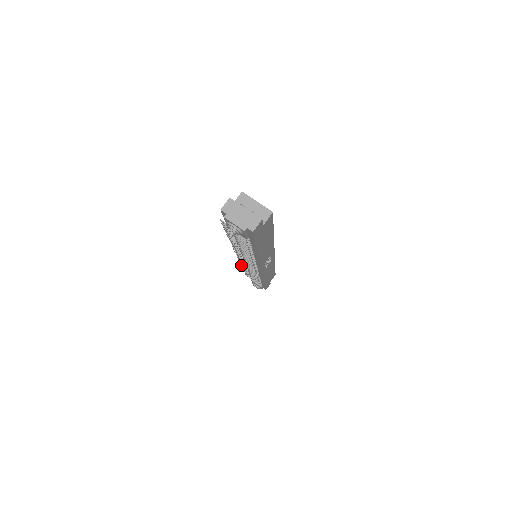
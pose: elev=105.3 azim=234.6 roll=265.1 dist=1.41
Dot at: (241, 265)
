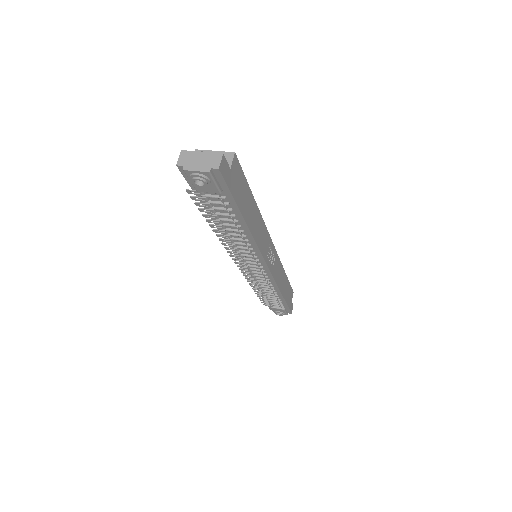
Dot at: (249, 284)
